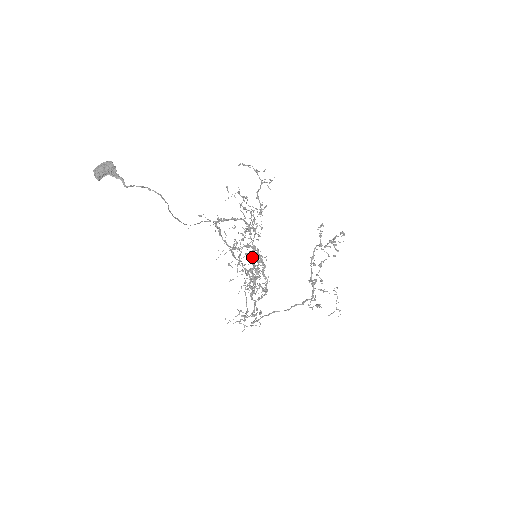
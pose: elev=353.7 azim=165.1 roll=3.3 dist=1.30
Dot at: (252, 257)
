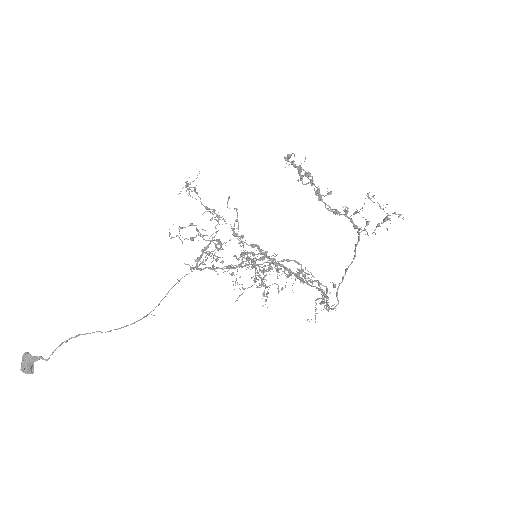
Dot at: occluded
